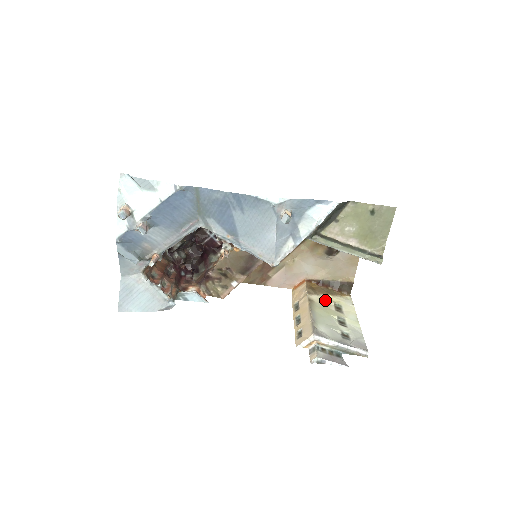
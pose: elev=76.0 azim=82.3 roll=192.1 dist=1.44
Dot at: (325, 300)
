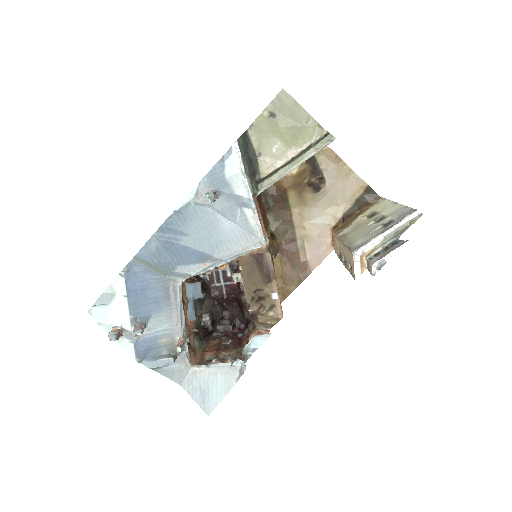
Dot at: (356, 223)
